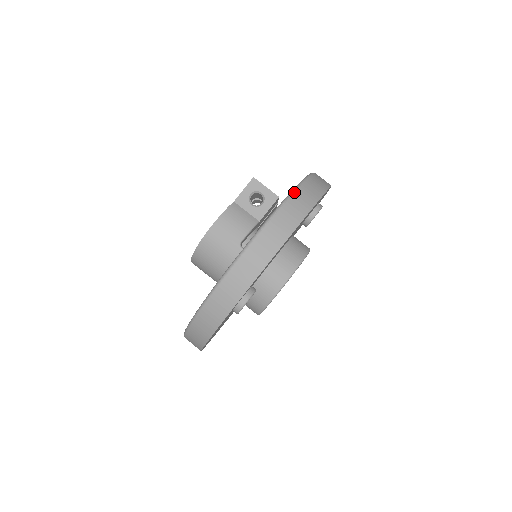
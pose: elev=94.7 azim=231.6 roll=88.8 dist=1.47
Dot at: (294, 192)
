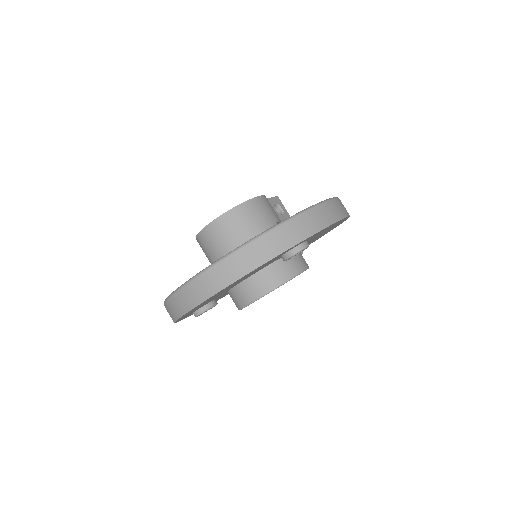
Dot at: occluded
